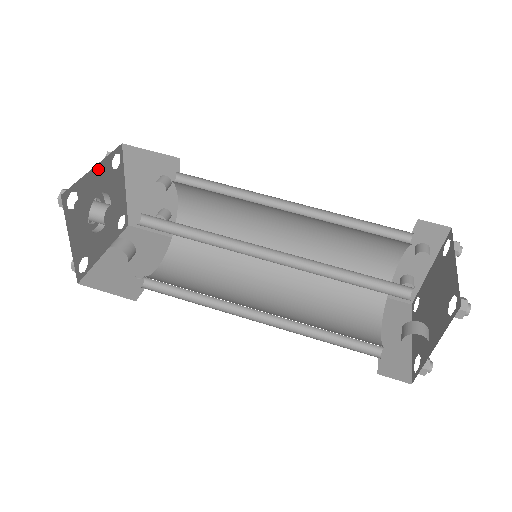
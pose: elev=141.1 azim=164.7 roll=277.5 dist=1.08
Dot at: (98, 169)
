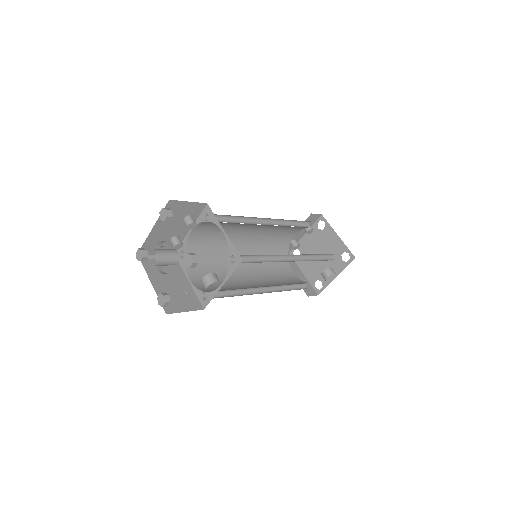
Dot at: occluded
